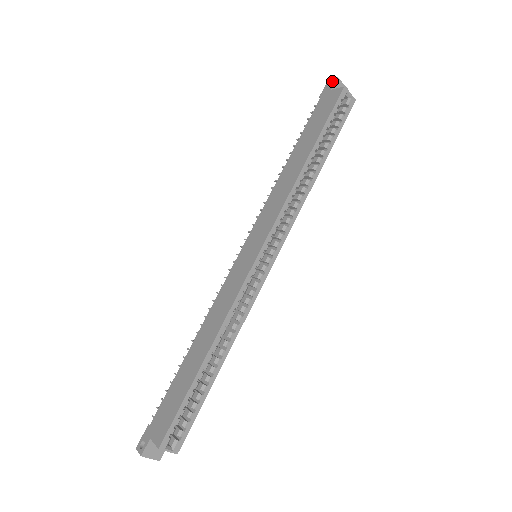
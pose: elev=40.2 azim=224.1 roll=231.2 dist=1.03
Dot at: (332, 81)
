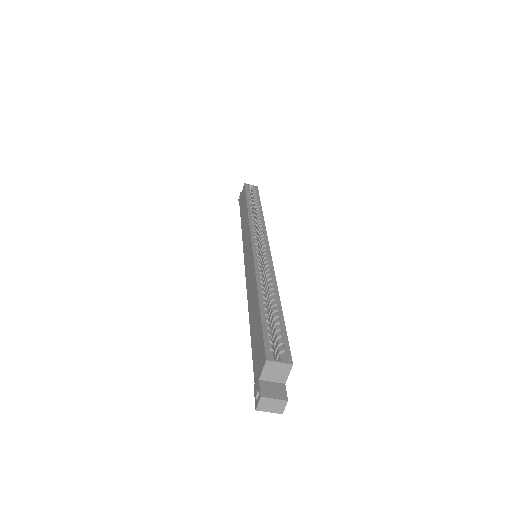
Dot at: occluded
